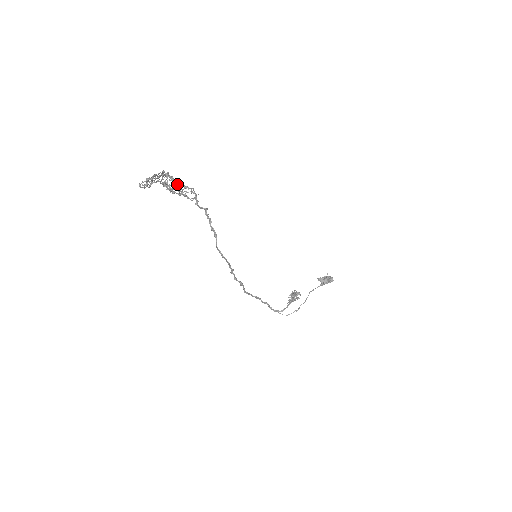
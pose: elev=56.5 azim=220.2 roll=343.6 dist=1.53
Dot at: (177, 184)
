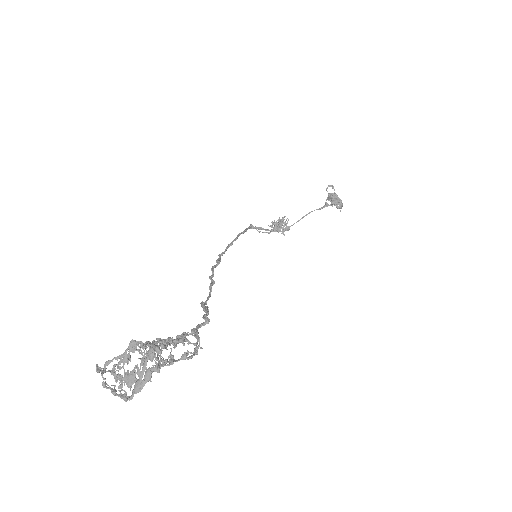
Dot at: occluded
